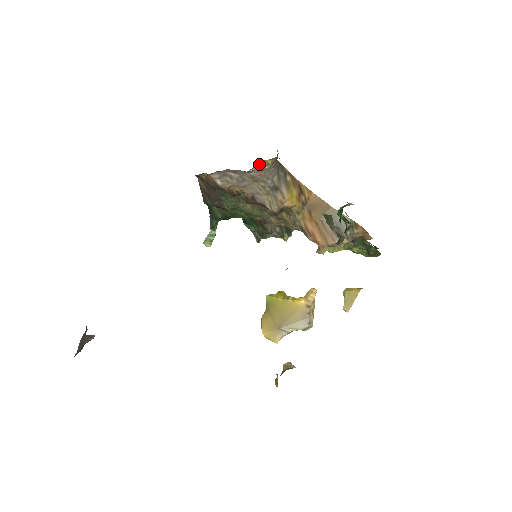
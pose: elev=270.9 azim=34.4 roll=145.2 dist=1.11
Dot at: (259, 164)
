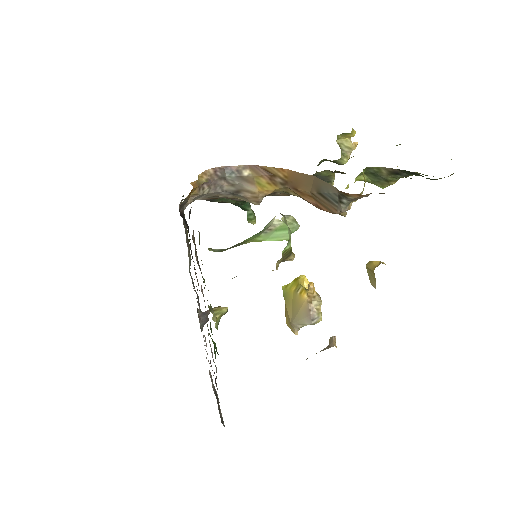
Dot at: occluded
